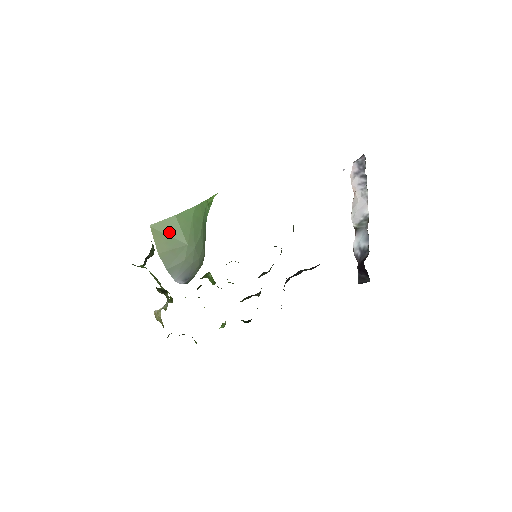
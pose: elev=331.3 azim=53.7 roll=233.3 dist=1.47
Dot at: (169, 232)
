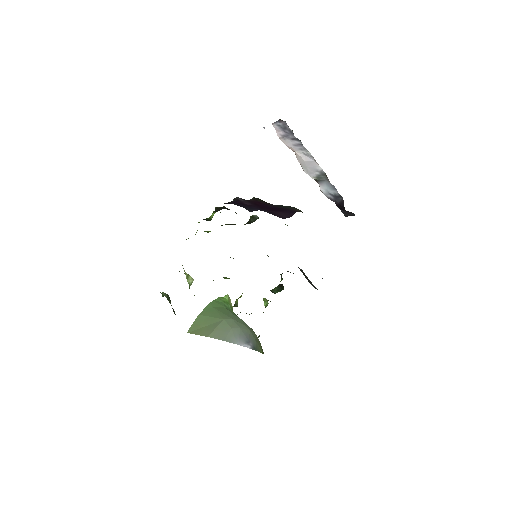
Dot at: (204, 325)
